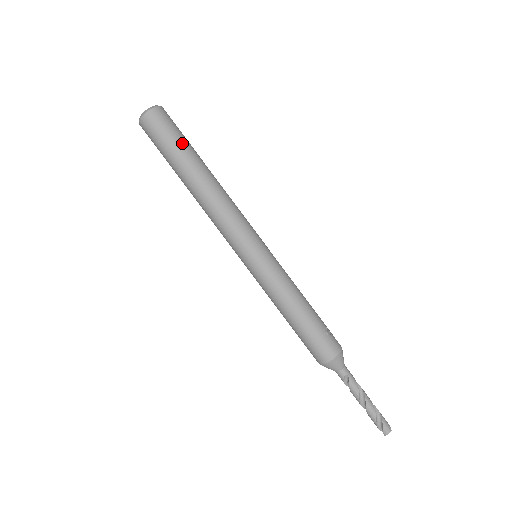
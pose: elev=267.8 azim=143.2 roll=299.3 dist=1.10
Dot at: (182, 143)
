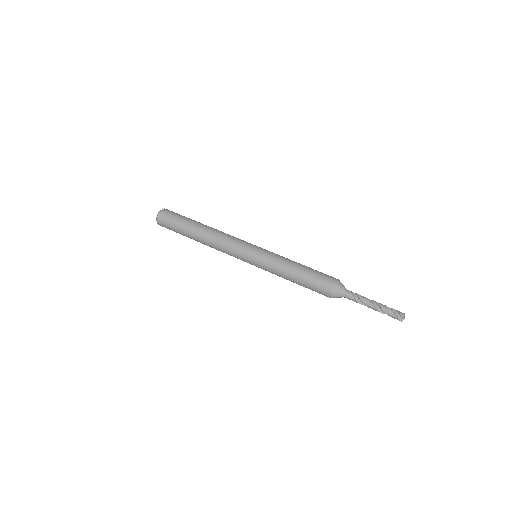
Dot at: (188, 218)
